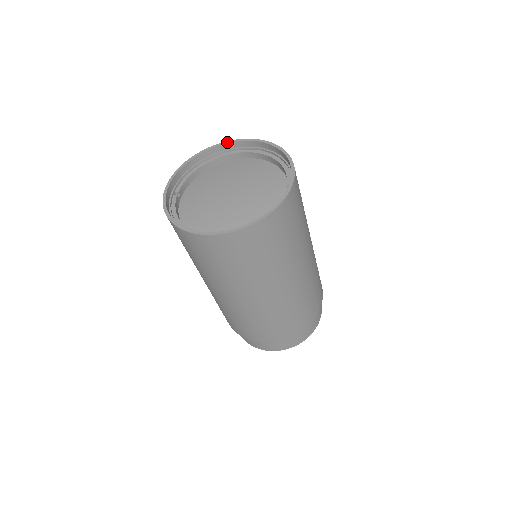
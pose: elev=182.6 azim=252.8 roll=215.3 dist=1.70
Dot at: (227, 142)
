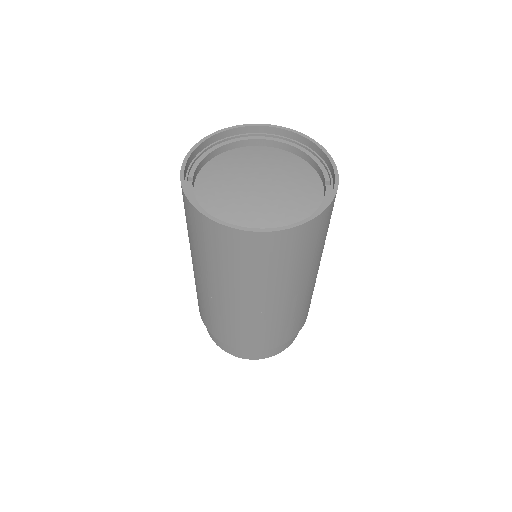
Dot at: (245, 125)
